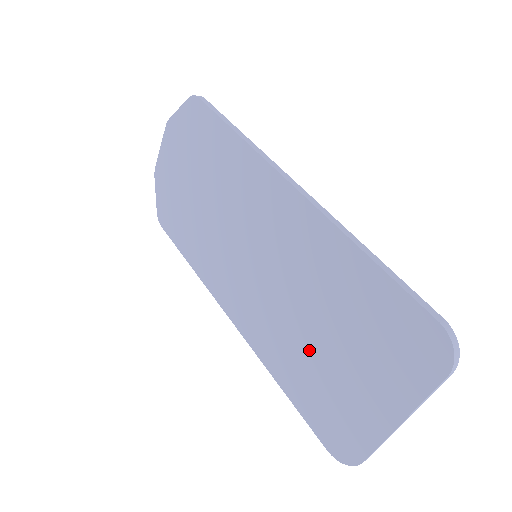
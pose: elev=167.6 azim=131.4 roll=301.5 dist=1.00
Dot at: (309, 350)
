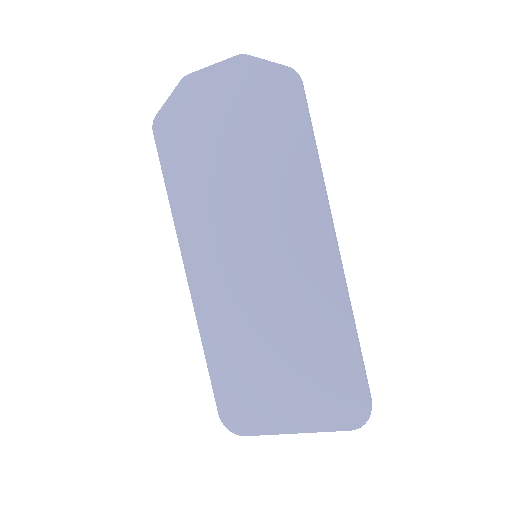
Dot at: (256, 352)
